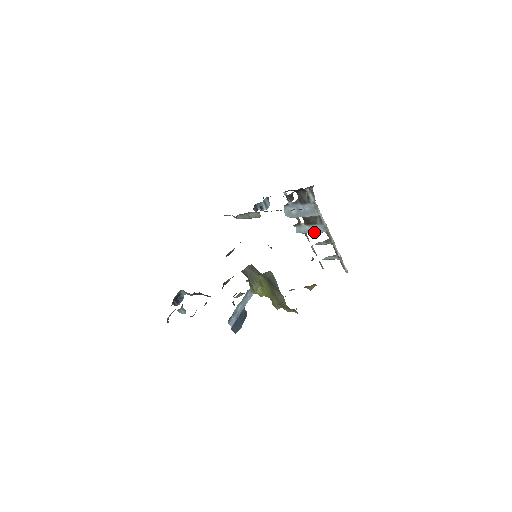
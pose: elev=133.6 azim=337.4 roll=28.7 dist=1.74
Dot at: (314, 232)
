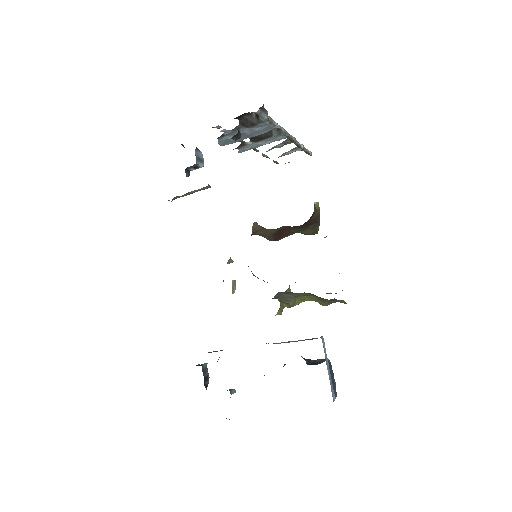
Dot at: occluded
